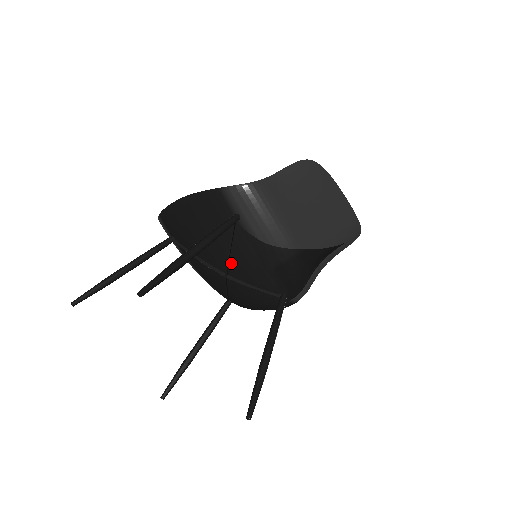
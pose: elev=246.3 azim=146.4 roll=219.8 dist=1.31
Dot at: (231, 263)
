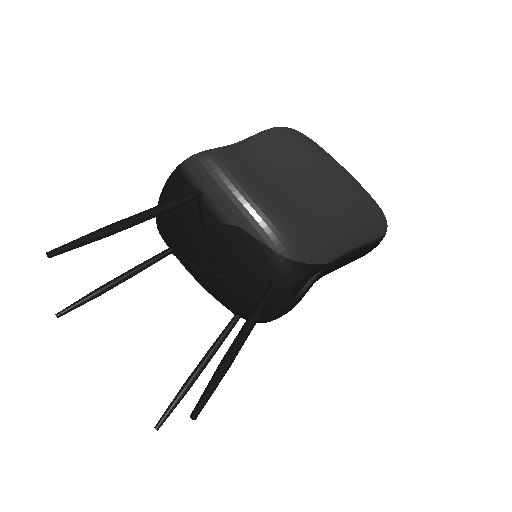
Dot at: (212, 256)
